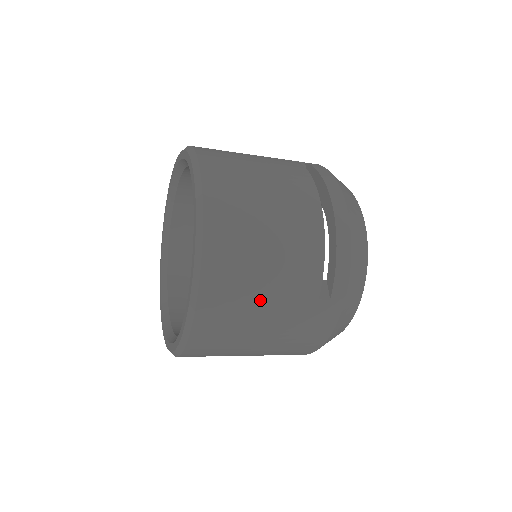
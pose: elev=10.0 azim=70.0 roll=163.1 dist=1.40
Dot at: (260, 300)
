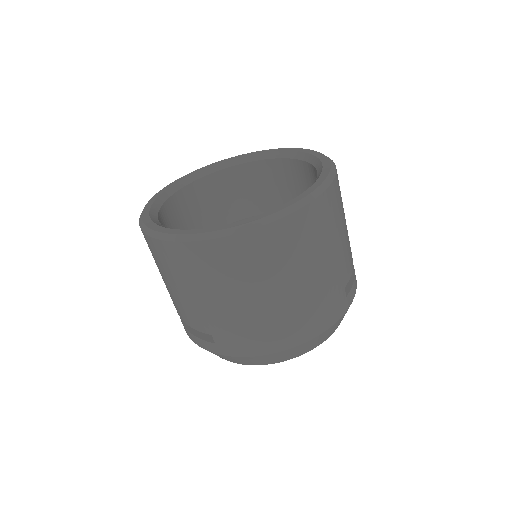
Dot at: (334, 243)
